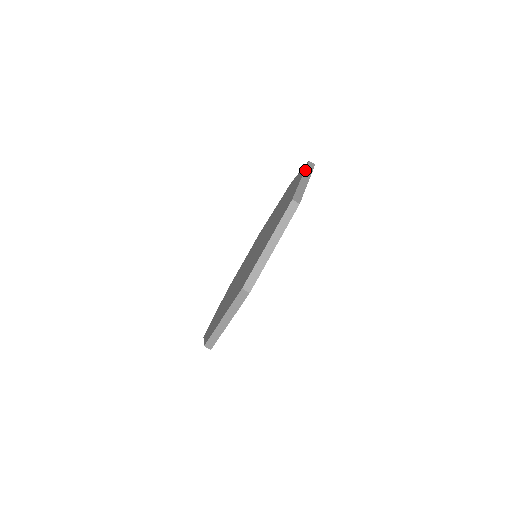
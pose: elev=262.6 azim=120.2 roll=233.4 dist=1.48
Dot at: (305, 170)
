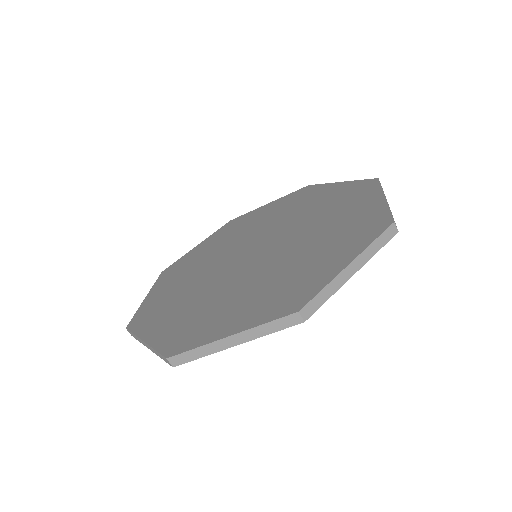
Dot at: occluded
